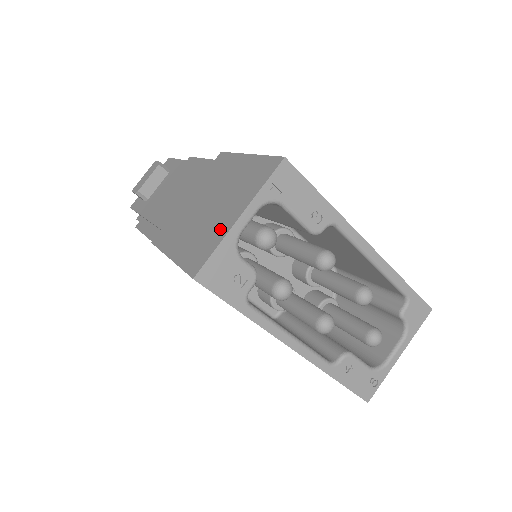
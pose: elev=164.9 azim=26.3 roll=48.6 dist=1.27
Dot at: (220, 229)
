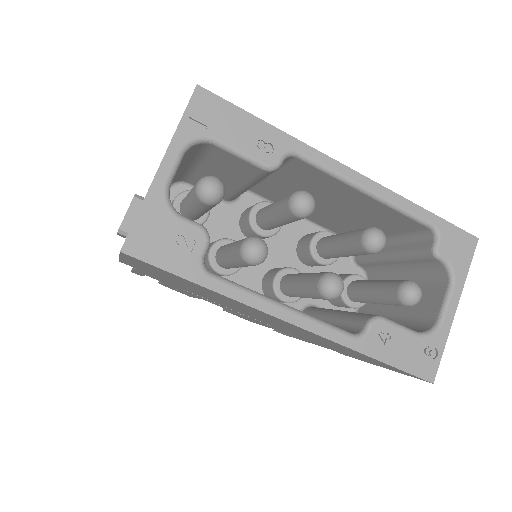
Dot at: occluded
